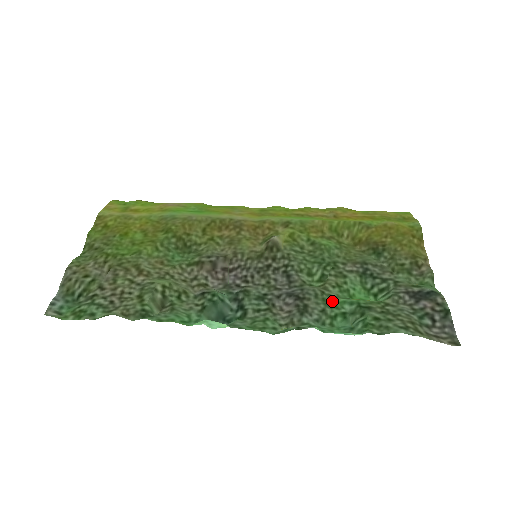
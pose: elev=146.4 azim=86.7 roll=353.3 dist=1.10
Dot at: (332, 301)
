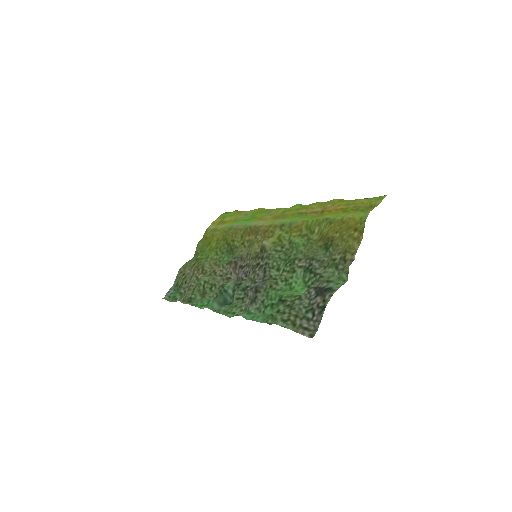
Dot at: (271, 294)
